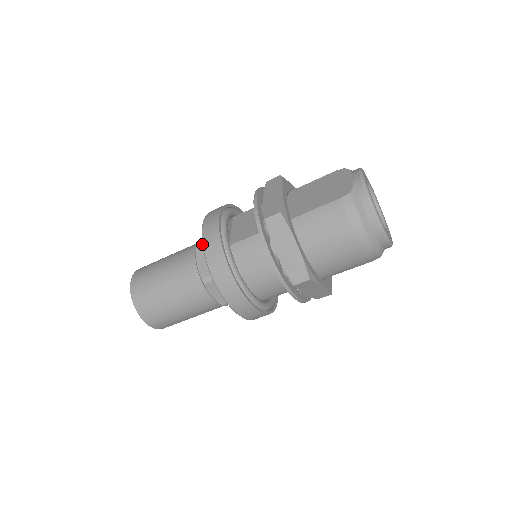
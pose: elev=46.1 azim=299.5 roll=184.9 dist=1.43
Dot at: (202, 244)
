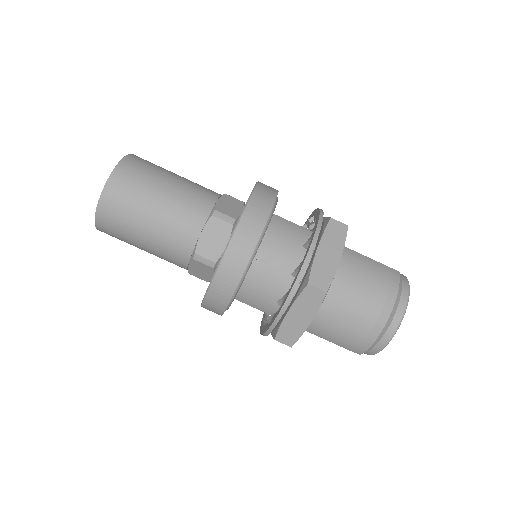
Dot at: (255, 185)
